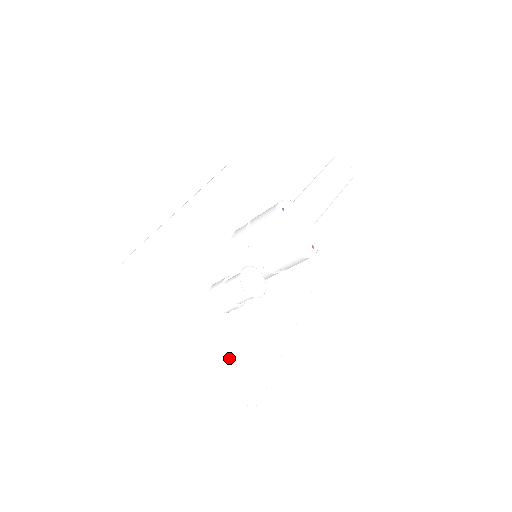
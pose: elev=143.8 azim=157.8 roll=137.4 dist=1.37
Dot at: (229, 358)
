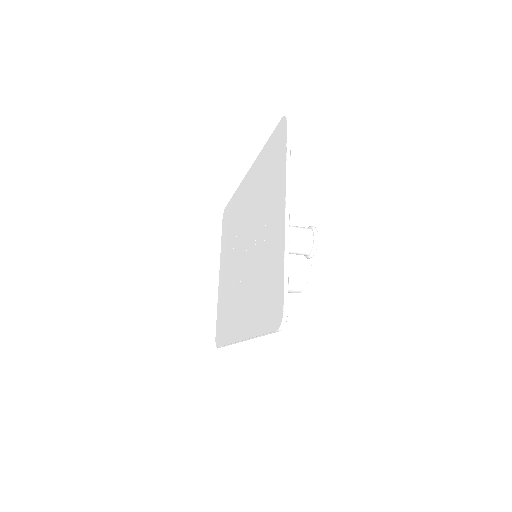
Dot at: occluded
